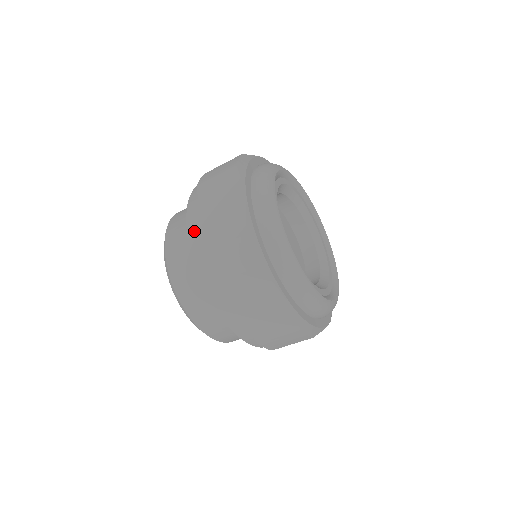
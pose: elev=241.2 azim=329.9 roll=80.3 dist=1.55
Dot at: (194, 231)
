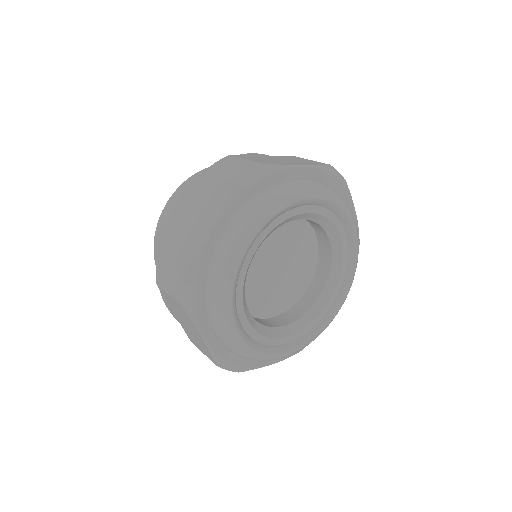
Dot at: occluded
